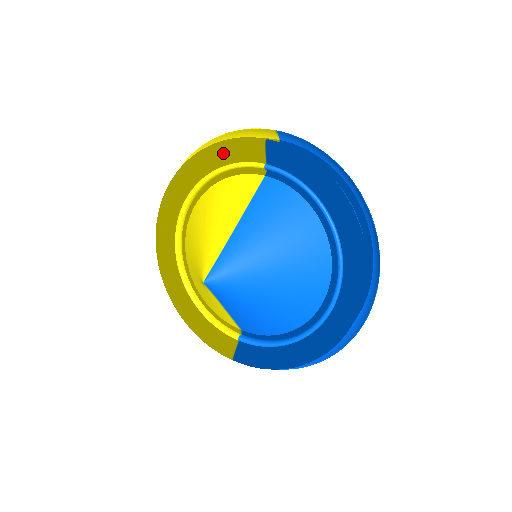
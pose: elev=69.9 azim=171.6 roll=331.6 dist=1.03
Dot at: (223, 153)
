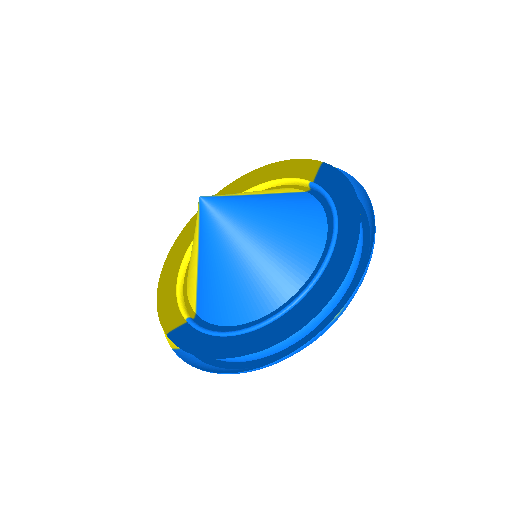
Dot at: (286, 168)
